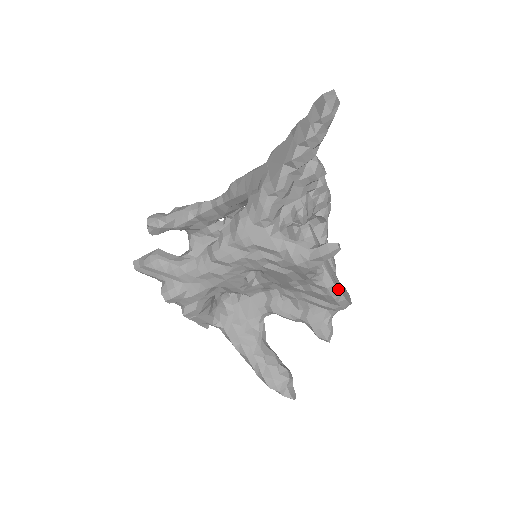
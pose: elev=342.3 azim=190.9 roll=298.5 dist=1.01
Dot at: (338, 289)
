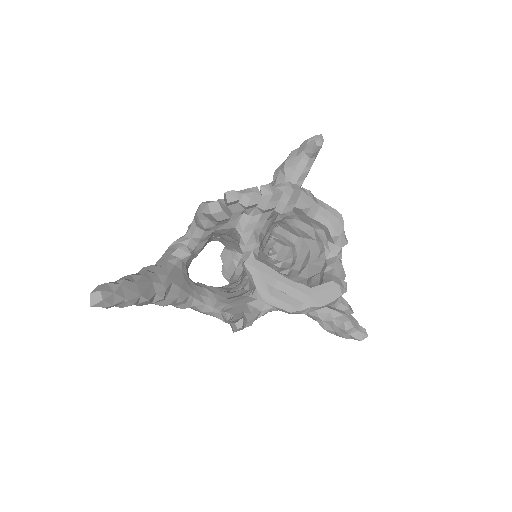
Dot at: (303, 307)
